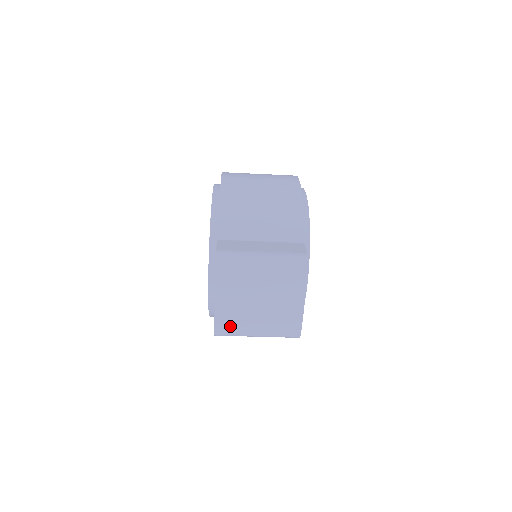
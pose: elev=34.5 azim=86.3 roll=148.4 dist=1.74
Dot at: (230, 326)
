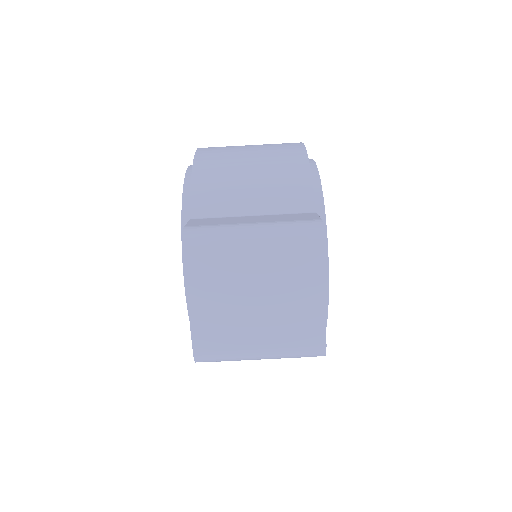
Dot at: (216, 344)
